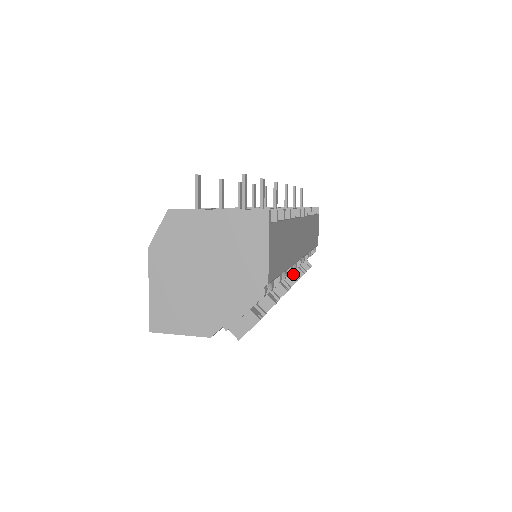
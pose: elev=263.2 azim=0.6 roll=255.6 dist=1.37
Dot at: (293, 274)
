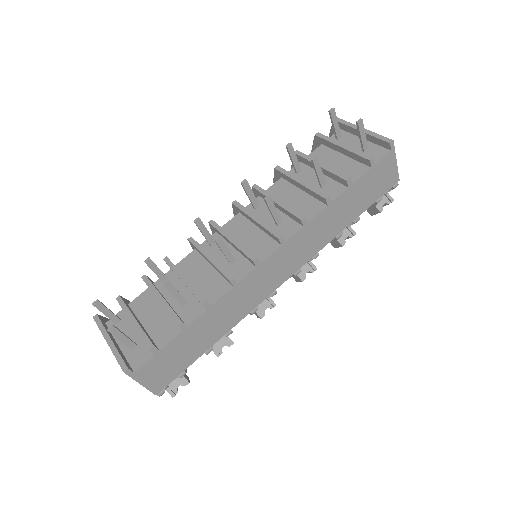
Dot at: (309, 264)
